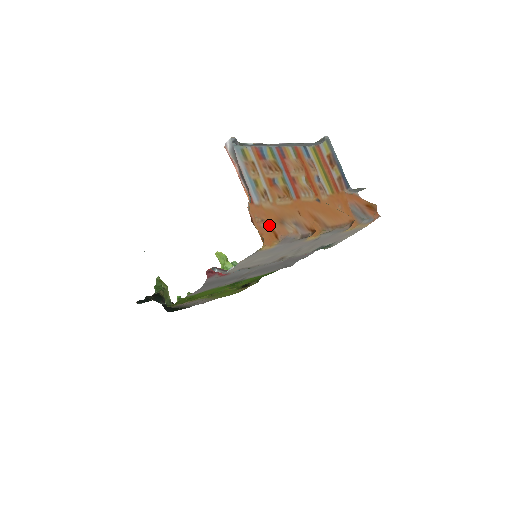
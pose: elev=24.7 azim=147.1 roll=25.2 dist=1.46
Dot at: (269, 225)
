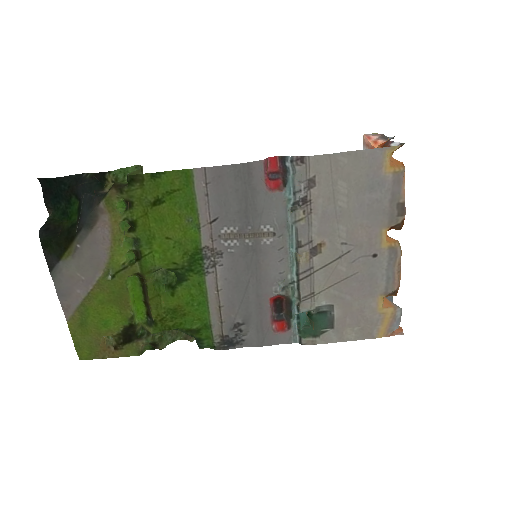
Dot at: occluded
